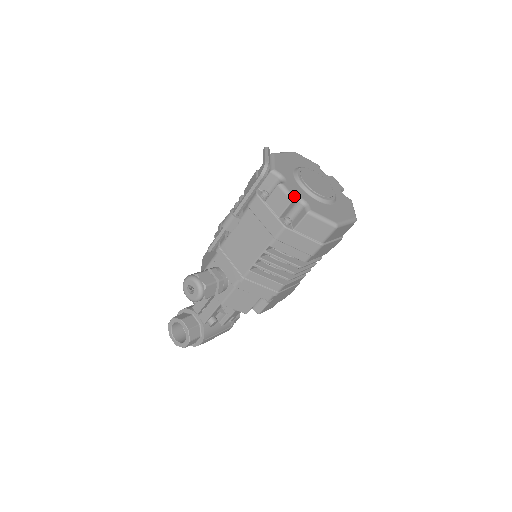
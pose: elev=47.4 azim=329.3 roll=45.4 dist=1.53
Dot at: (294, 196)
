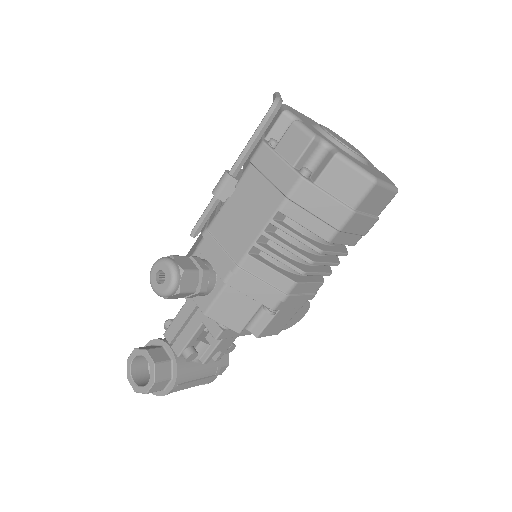
Dot at: (316, 134)
